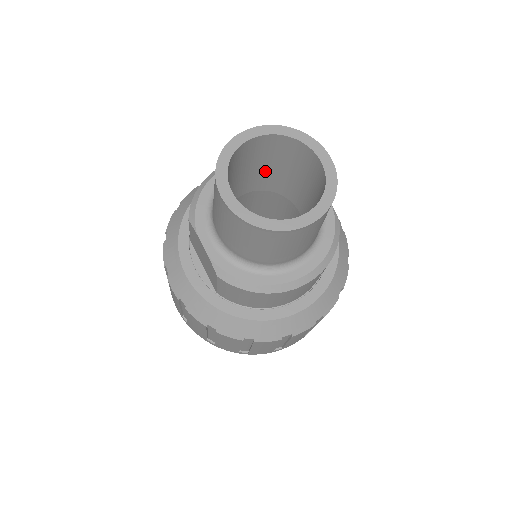
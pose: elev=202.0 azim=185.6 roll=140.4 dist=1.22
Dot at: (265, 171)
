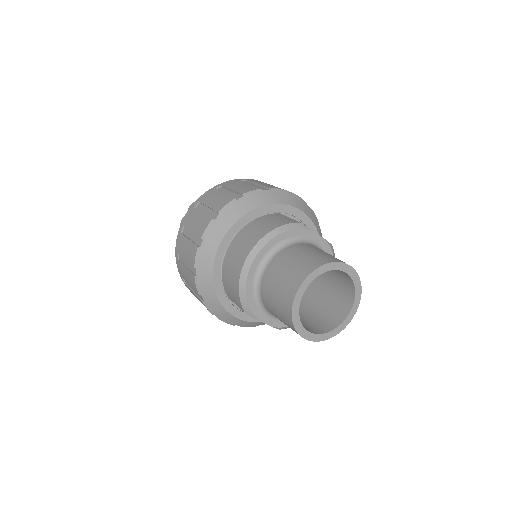
Dot at: occluded
